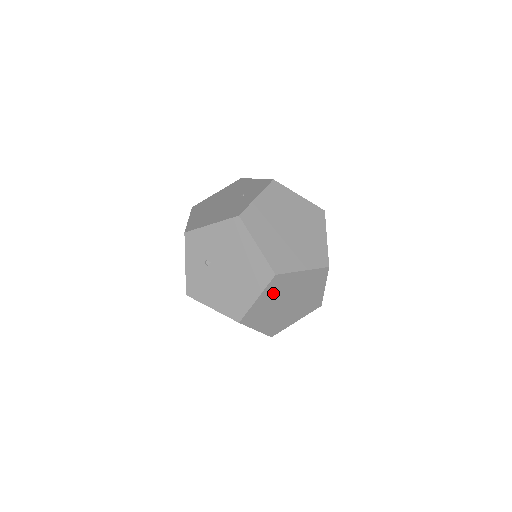
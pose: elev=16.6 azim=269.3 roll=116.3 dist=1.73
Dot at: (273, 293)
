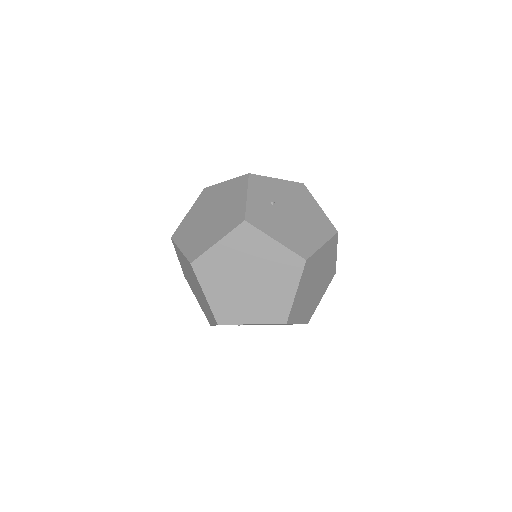
Dot at: (325, 254)
